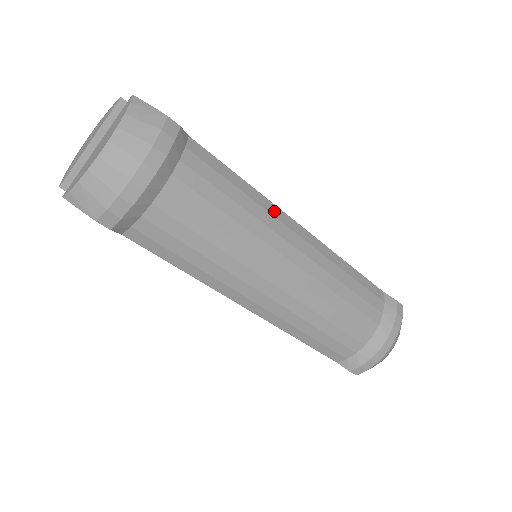
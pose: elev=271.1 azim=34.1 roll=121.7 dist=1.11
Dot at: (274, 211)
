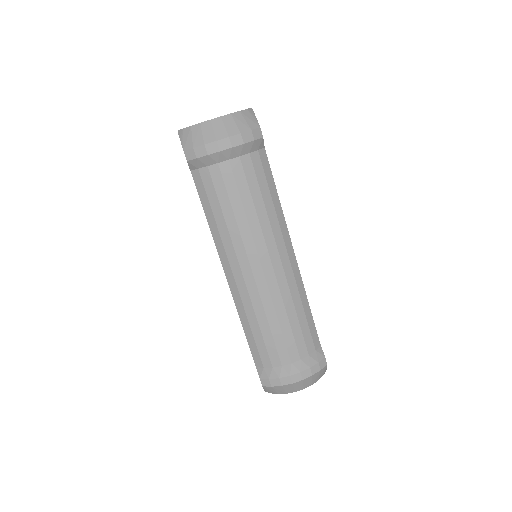
Dot at: (283, 227)
